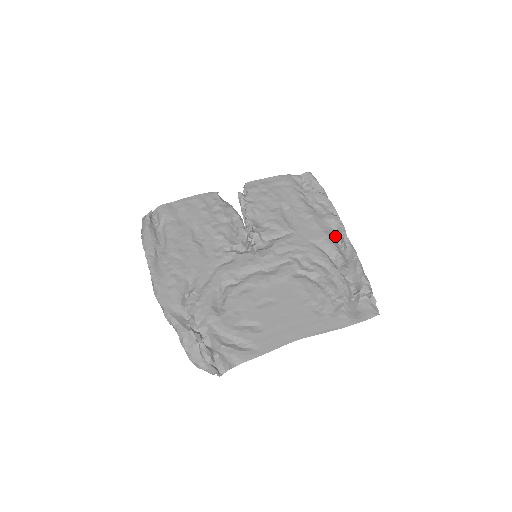
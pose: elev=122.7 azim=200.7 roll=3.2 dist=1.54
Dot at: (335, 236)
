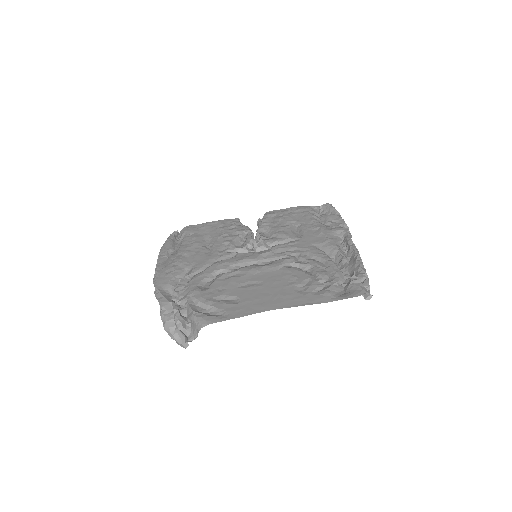
Dot at: (341, 243)
